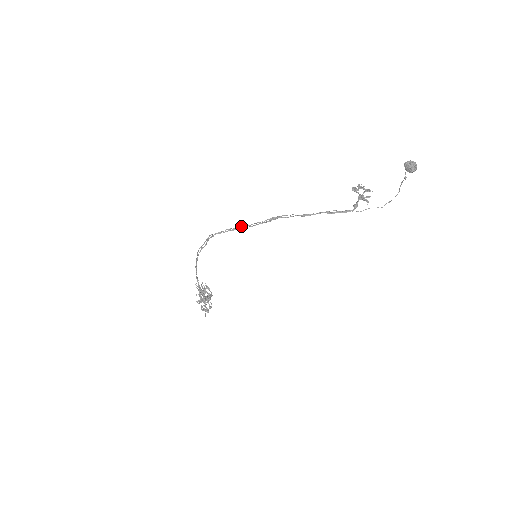
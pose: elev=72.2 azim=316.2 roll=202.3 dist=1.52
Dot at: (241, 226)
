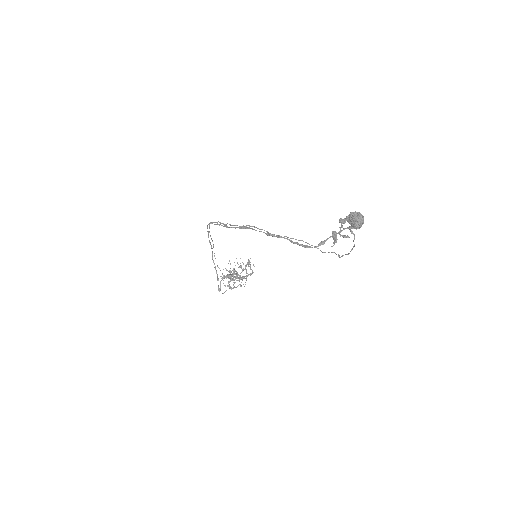
Dot at: occluded
